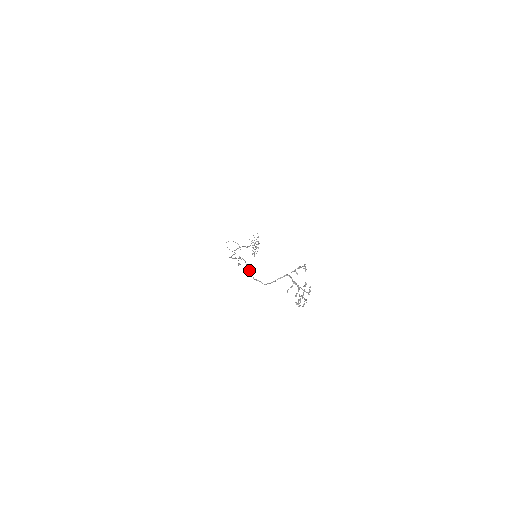
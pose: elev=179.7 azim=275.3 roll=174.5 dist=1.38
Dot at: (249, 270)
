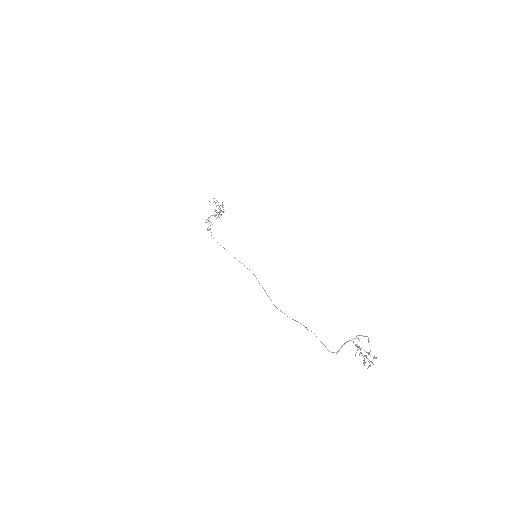
Dot at: (322, 343)
